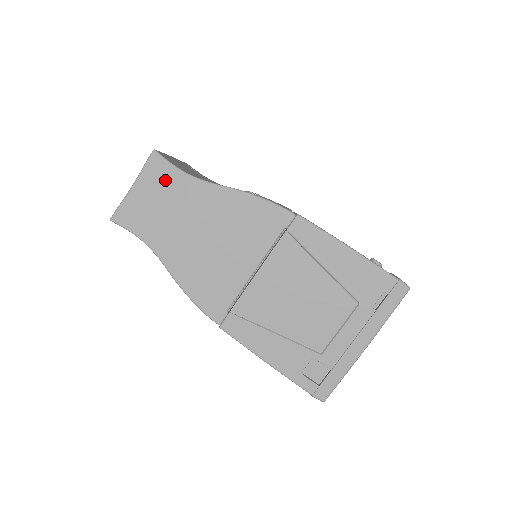
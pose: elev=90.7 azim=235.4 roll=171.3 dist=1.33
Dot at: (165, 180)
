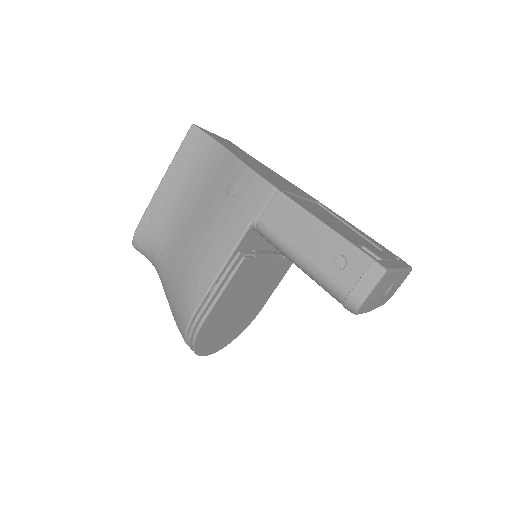
Dot at: (236, 147)
